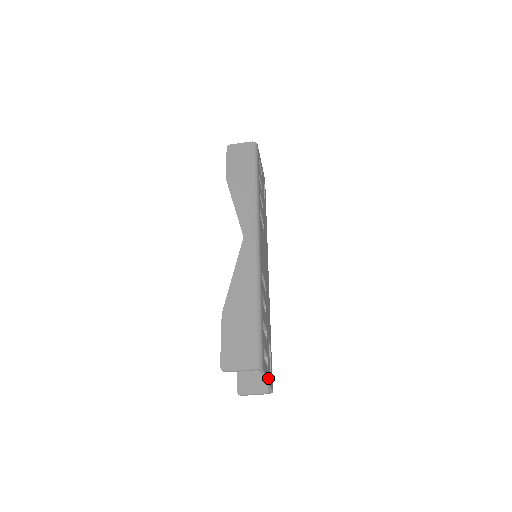
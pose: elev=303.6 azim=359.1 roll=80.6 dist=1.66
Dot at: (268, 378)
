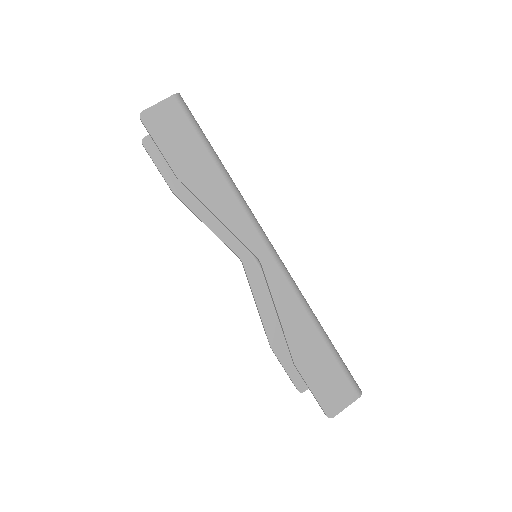
Dot at: occluded
